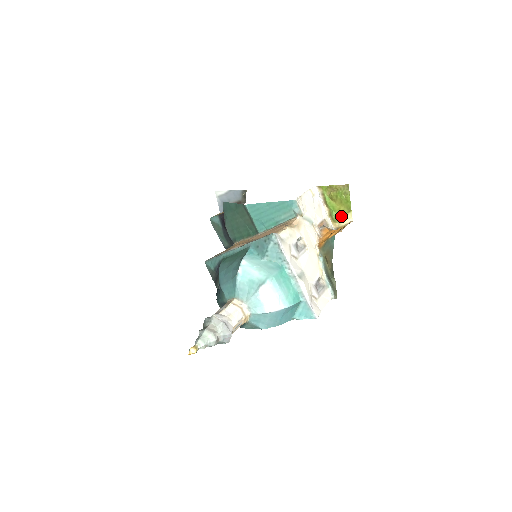
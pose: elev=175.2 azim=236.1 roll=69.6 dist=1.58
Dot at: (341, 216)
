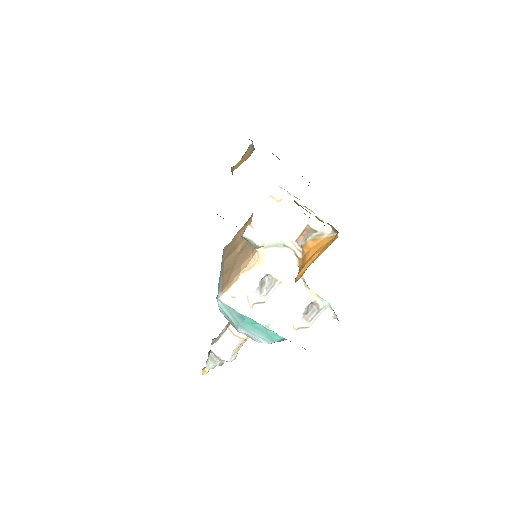
Dot at: occluded
